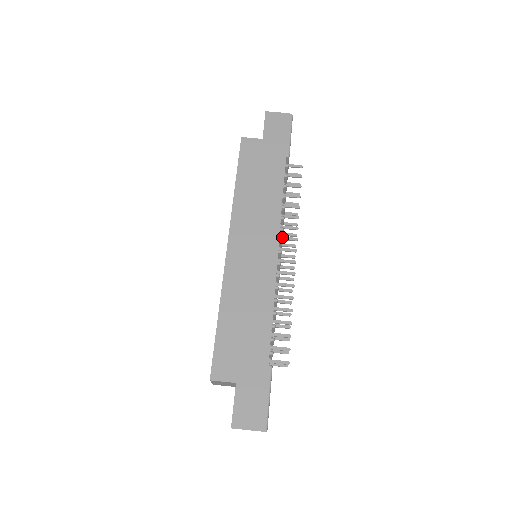
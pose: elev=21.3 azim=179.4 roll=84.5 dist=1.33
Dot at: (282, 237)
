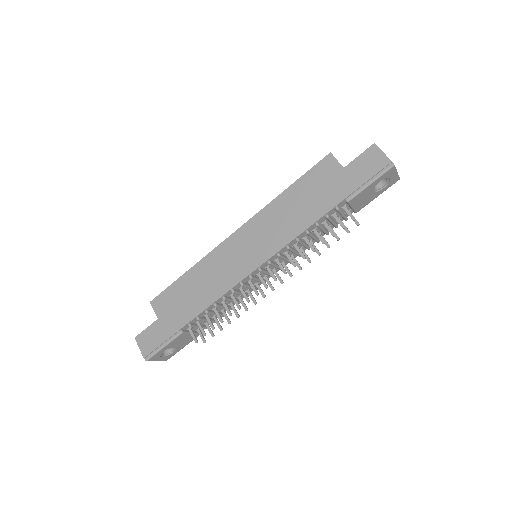
Dot at: (278, 261)
